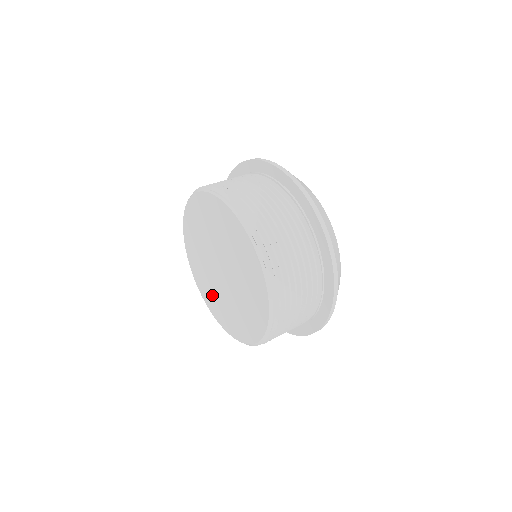
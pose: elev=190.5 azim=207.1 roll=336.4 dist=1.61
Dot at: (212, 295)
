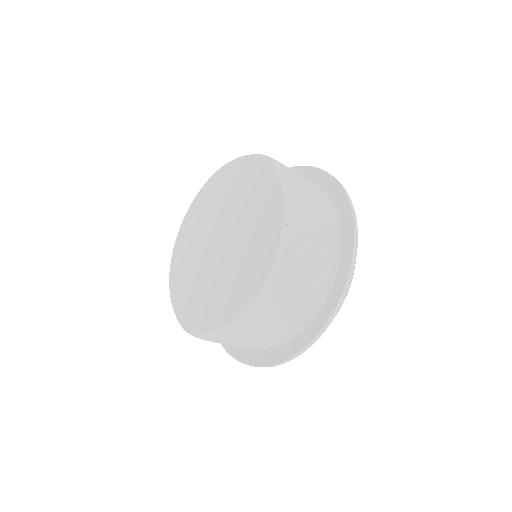
Dot at: (187, 280)
